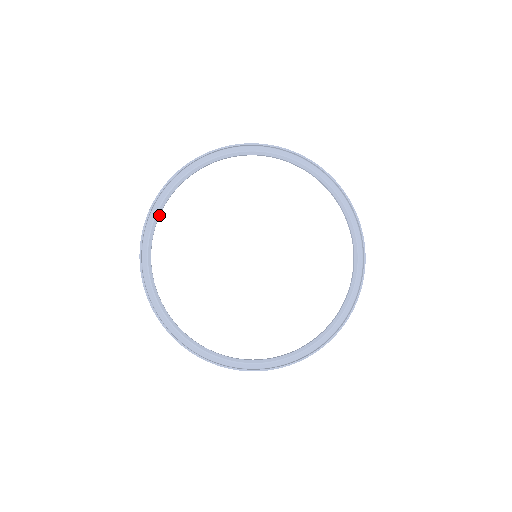
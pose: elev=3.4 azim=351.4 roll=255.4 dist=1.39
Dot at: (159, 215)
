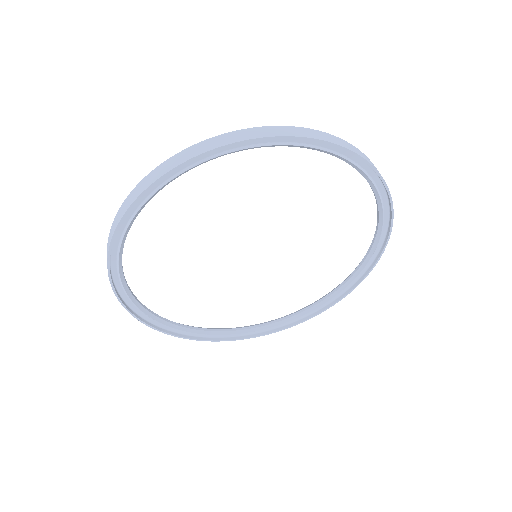
Dot at: (178, 175)
